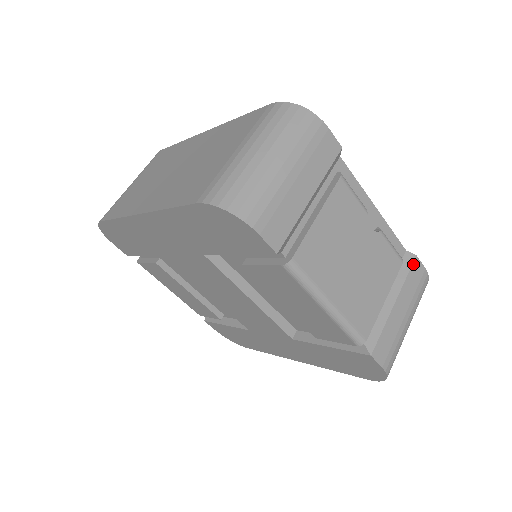
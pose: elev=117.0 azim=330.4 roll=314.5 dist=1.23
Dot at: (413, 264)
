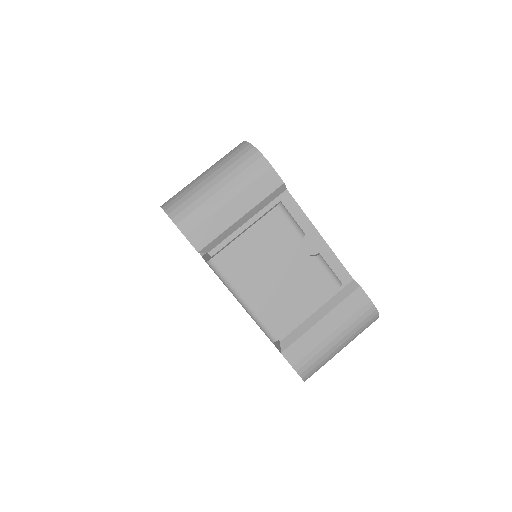
Dot at: (354, 292)
